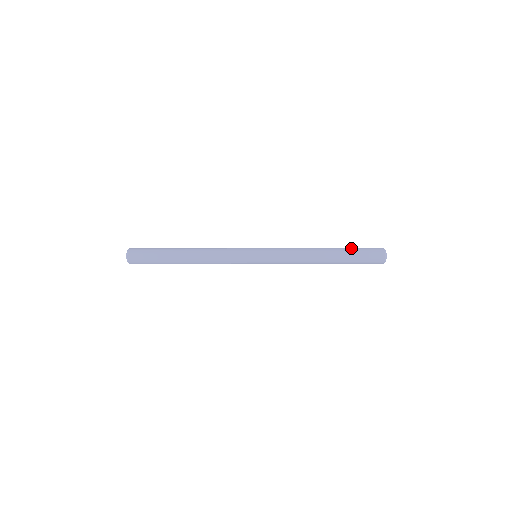
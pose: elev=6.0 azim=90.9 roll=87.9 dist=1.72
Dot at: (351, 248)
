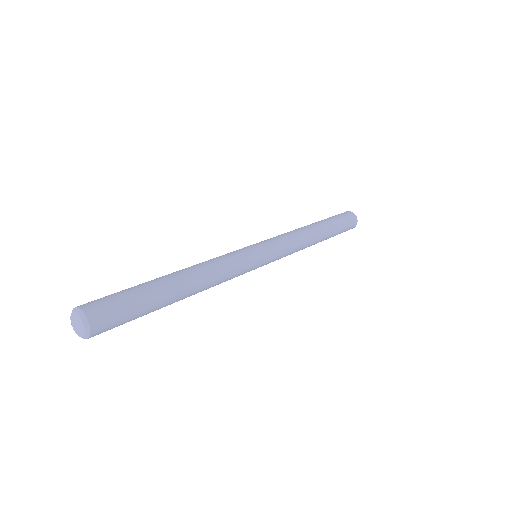
Dot at: (329, 218)
